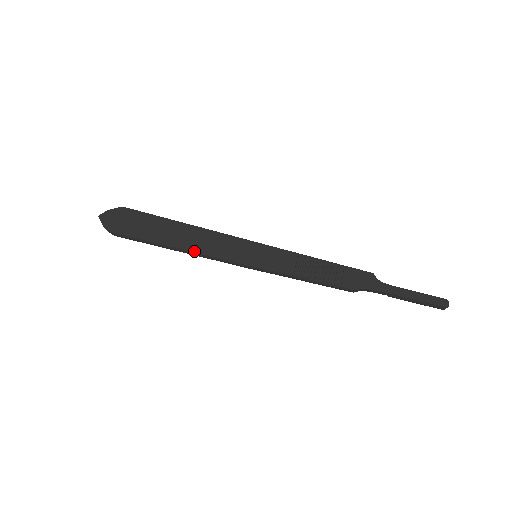
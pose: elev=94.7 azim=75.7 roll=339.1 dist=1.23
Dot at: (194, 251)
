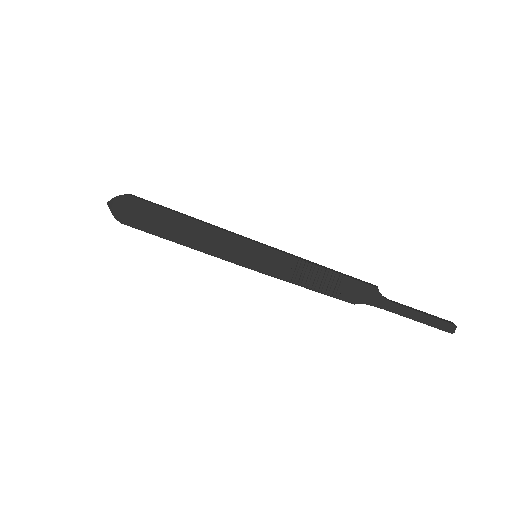
Dot at: (195, 249)
